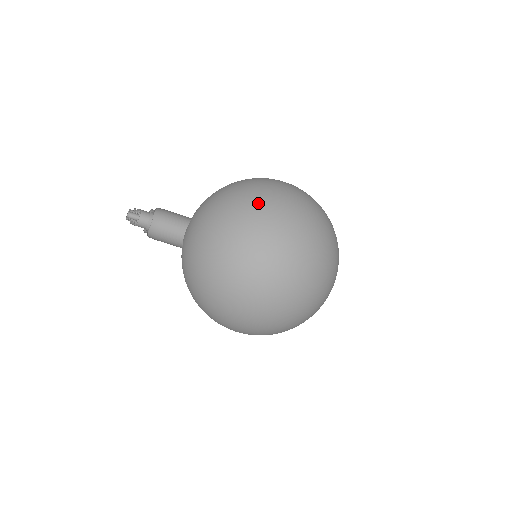
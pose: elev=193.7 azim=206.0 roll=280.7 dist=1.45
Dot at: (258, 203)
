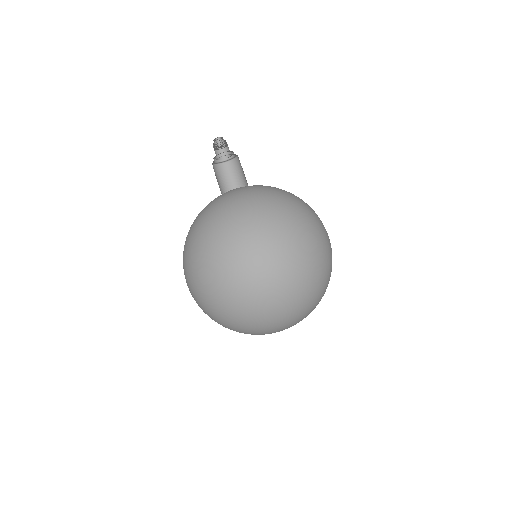
Dot at: (306, 204)
